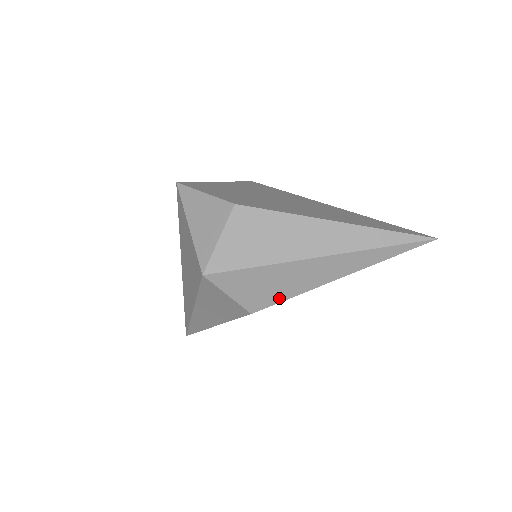
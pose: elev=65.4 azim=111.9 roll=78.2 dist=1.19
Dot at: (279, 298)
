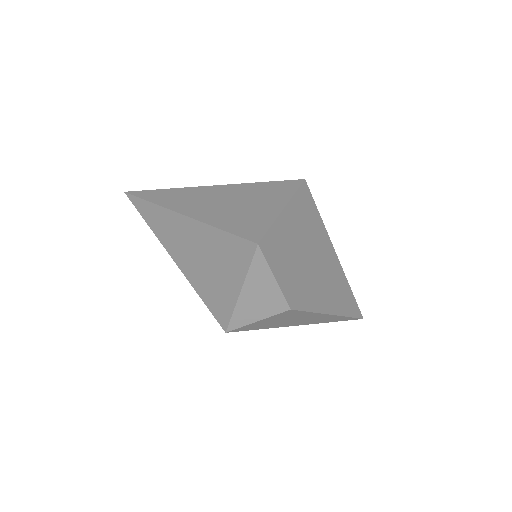
Dot at: occluded
